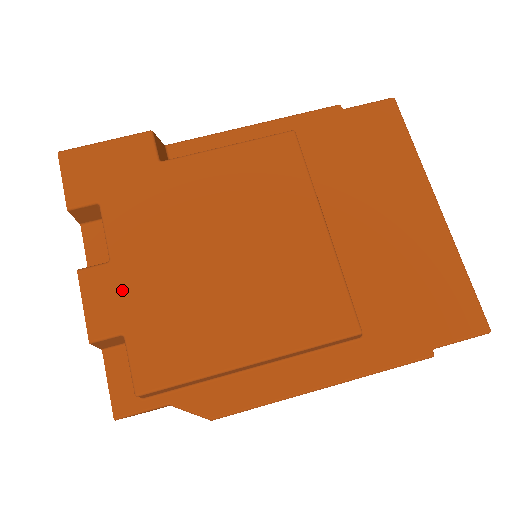
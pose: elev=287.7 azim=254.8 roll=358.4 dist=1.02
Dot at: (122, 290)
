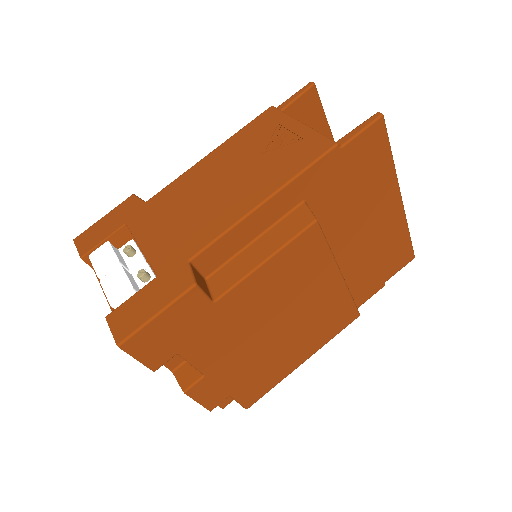
Dot at: (220, 382)
